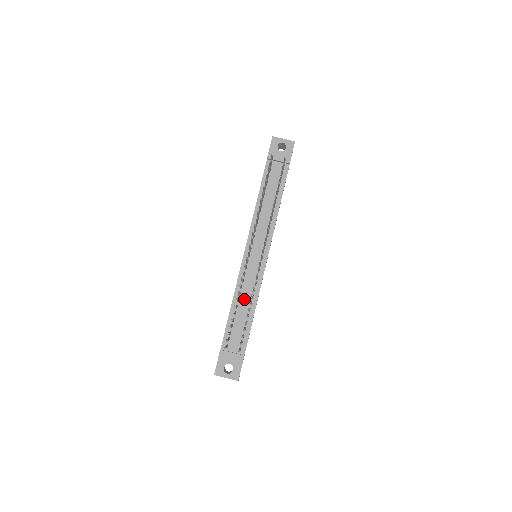
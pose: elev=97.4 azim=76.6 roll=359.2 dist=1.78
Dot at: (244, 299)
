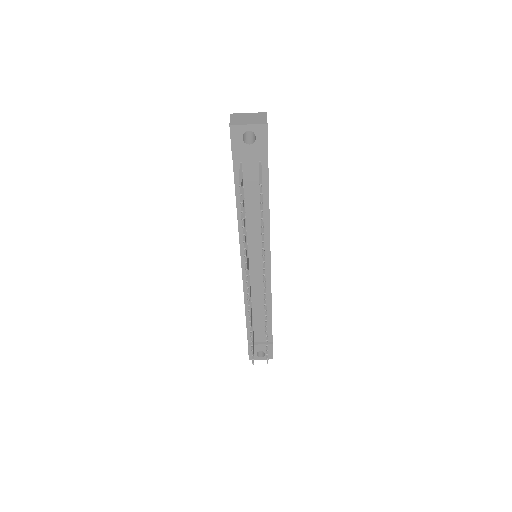
Dot at: (257, 305)
